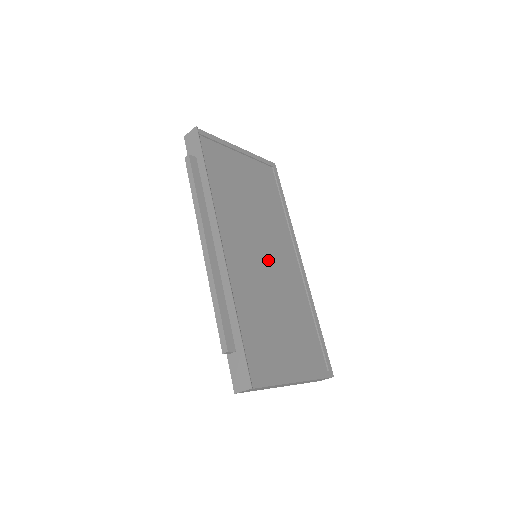
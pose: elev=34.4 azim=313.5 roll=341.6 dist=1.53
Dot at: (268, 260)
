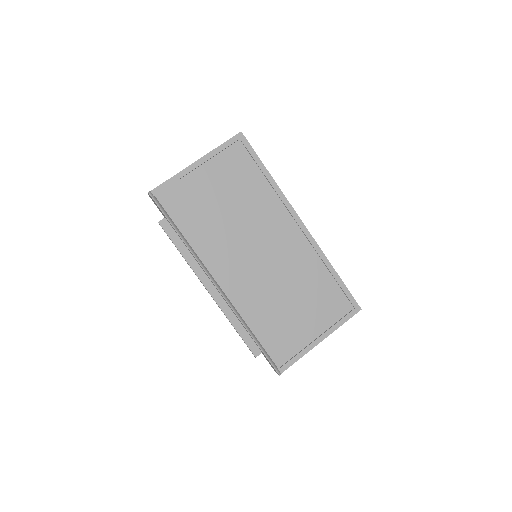
Dot at: (266, 256)
